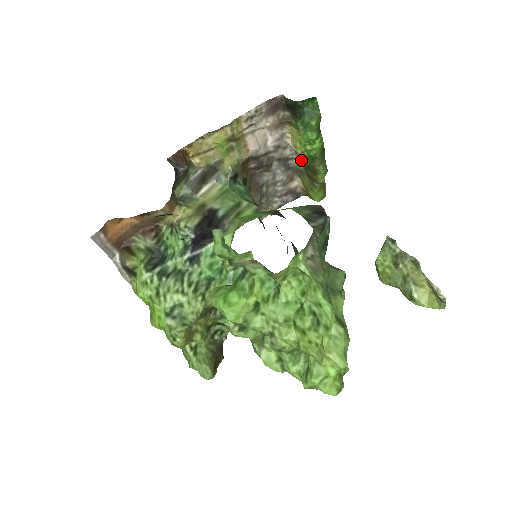
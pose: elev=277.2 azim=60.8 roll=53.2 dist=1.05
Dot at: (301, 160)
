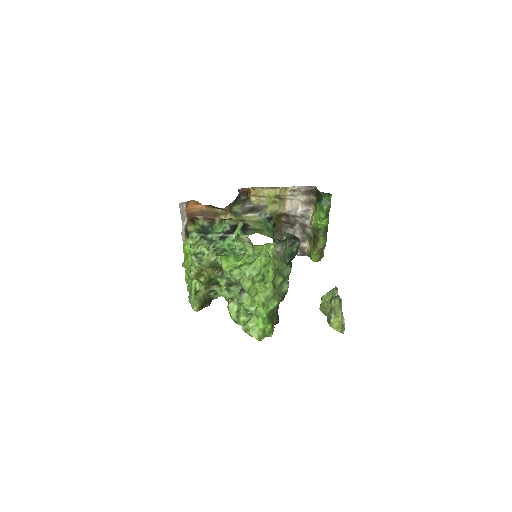
Dot at: (312, 229)
